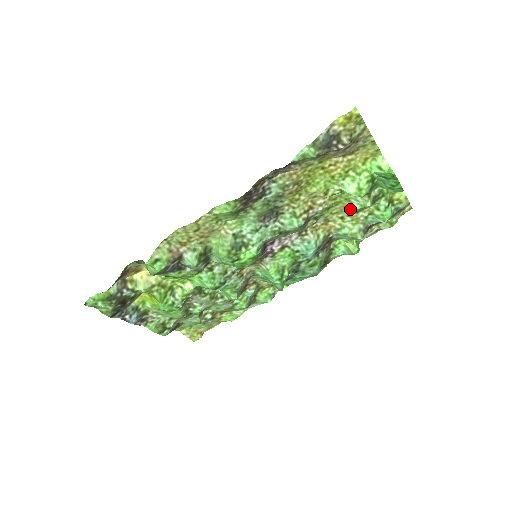
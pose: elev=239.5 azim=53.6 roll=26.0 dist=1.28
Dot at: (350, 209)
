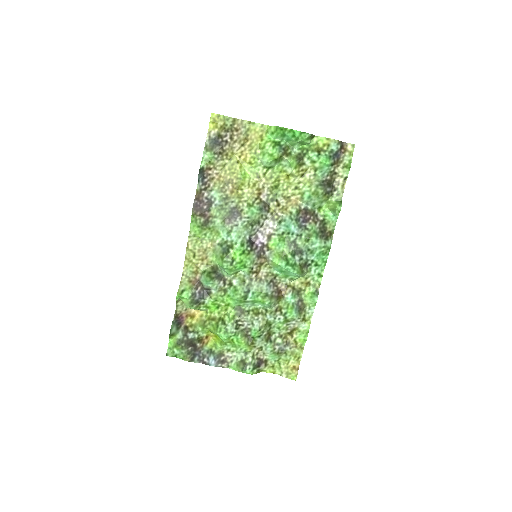
Dot at: (293, 177)
